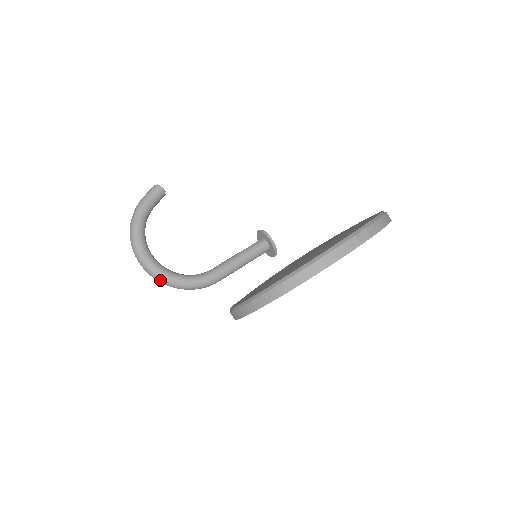
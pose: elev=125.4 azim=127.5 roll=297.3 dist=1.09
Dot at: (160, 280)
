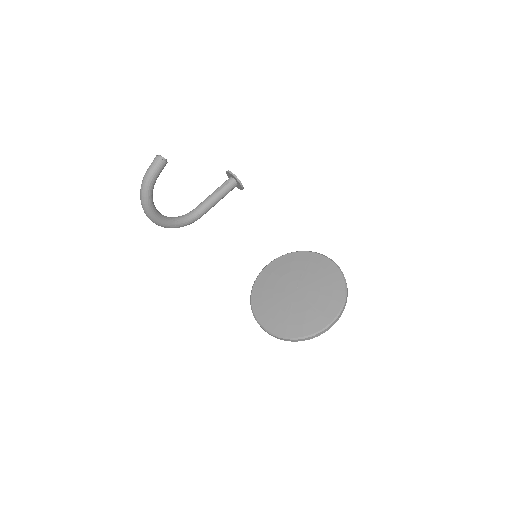
Dot at: (164, 227)
